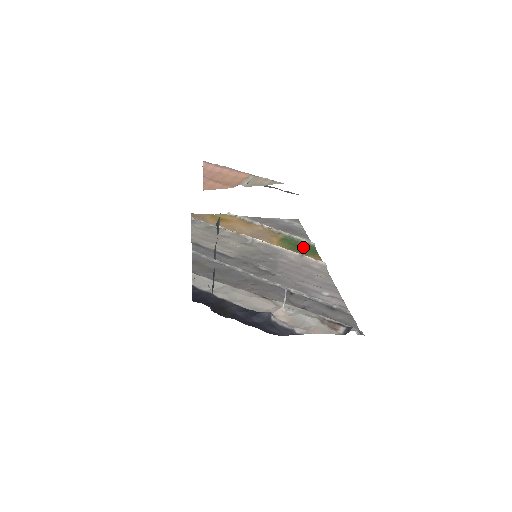
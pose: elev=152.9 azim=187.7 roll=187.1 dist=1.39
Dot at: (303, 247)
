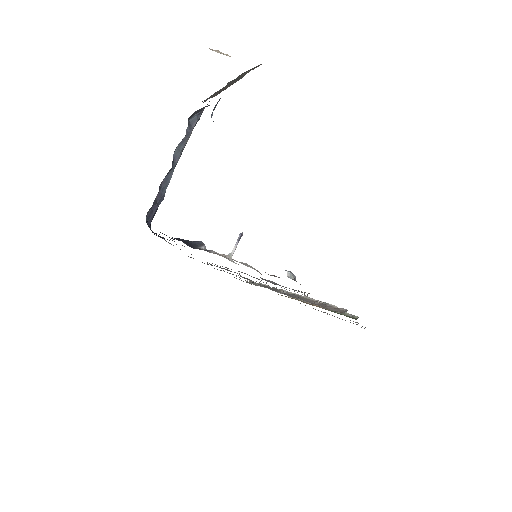
Dot at: (340, 314)
